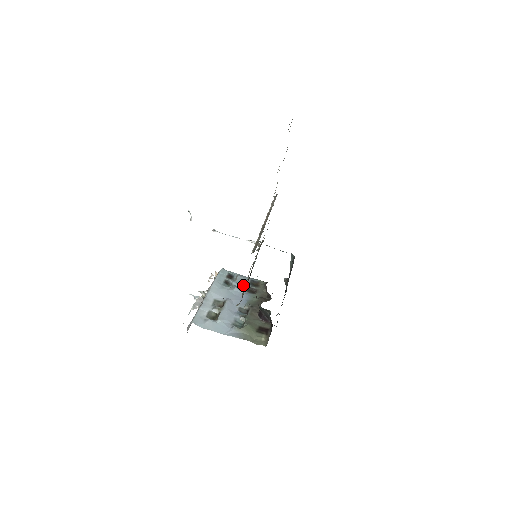
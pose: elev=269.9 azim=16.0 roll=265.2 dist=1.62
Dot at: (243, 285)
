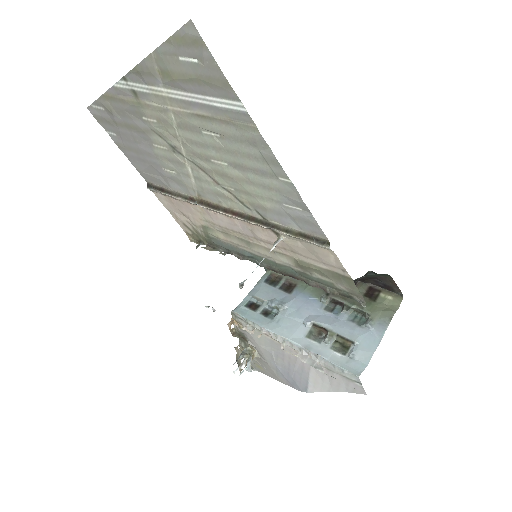
Dot at: (277, 294)
